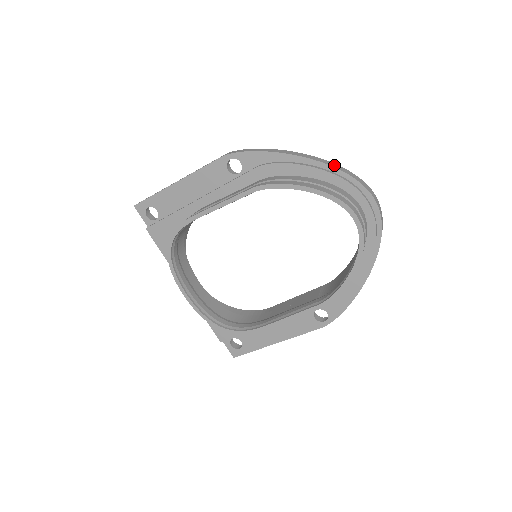
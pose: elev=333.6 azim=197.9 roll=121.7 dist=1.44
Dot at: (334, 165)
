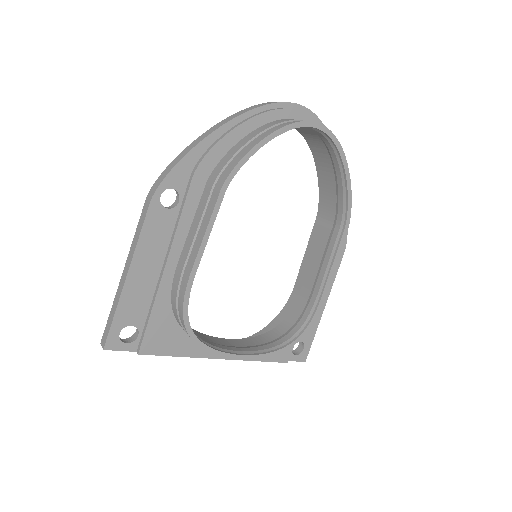
Dot at: (248, 109)
